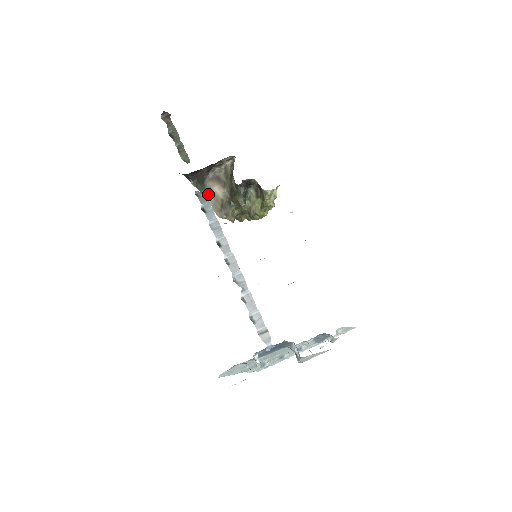
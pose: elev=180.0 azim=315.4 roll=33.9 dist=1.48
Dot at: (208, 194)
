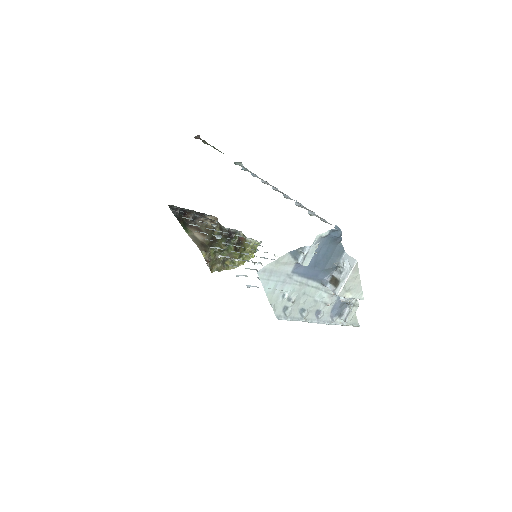
Dot at: (189, 234)
